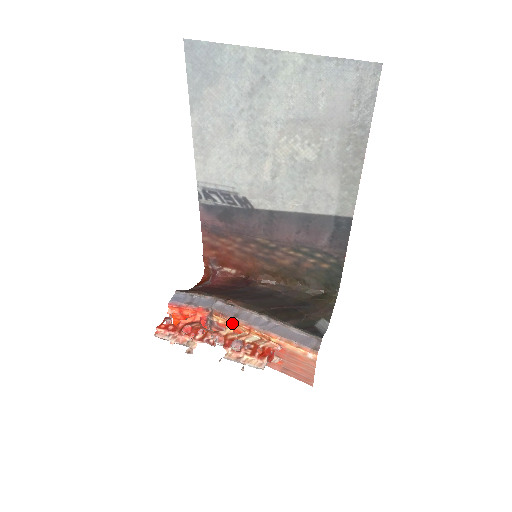
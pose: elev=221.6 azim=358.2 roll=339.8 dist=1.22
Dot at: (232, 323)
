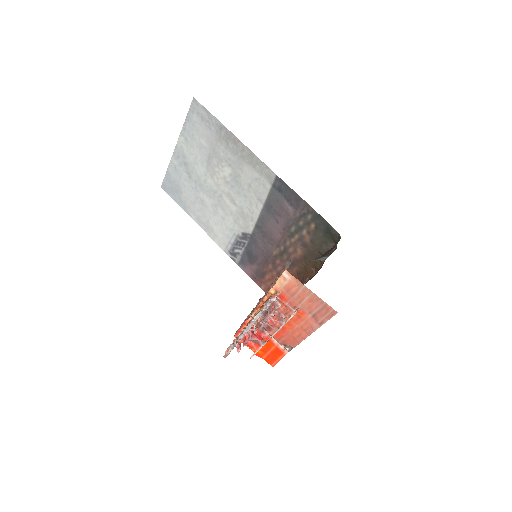
Dot at: (258, 309)
